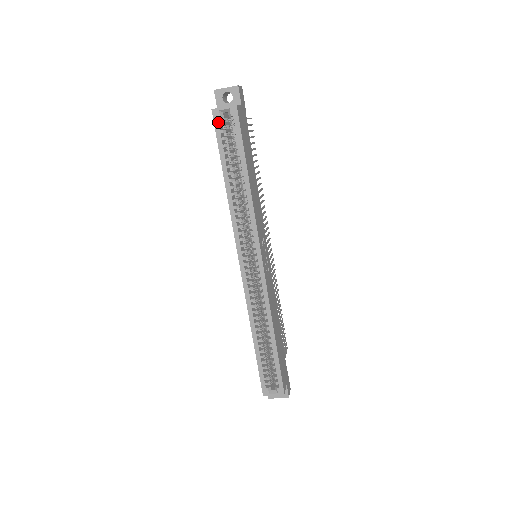
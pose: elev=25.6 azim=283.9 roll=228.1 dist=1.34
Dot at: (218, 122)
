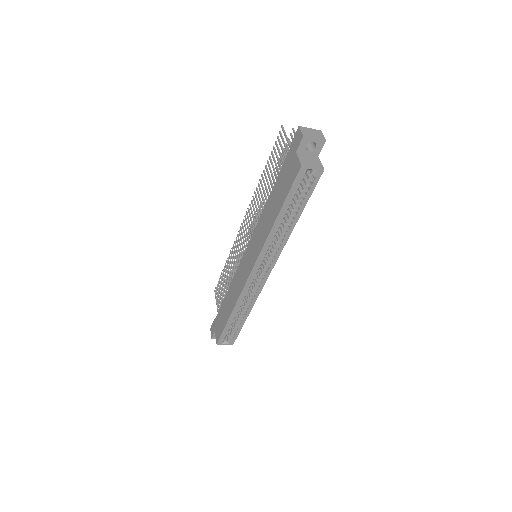
Dot at: (300, 177)
